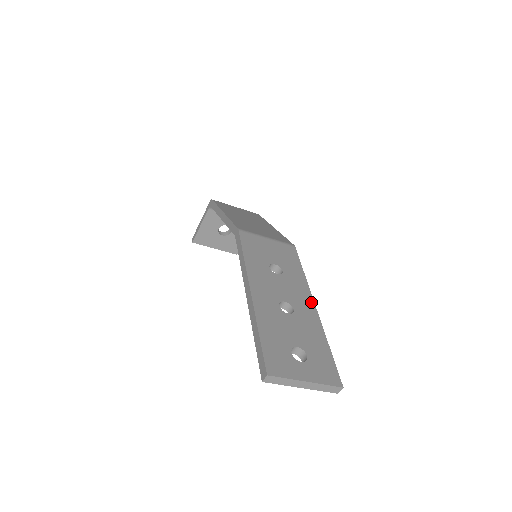
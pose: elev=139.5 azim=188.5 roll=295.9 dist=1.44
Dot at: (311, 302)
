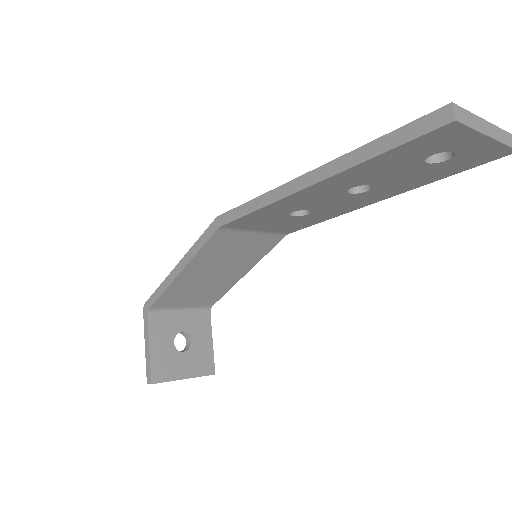
Dot at: occluded
